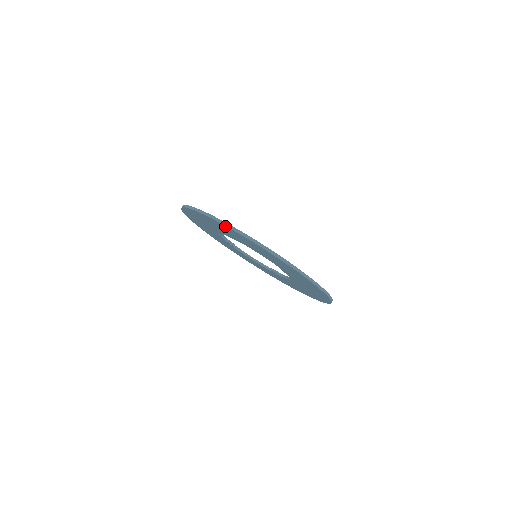
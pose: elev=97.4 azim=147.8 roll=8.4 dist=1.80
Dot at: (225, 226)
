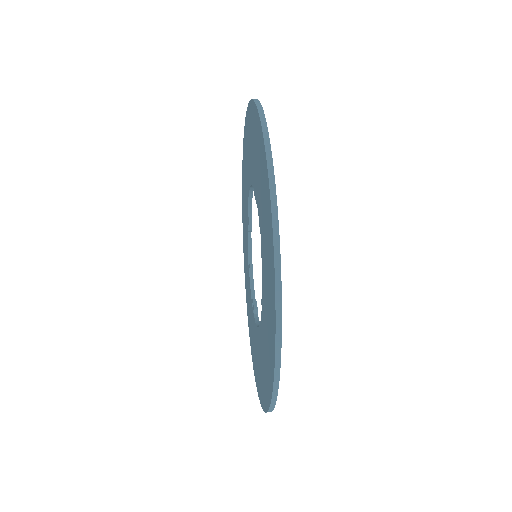
Dot at: occluded
